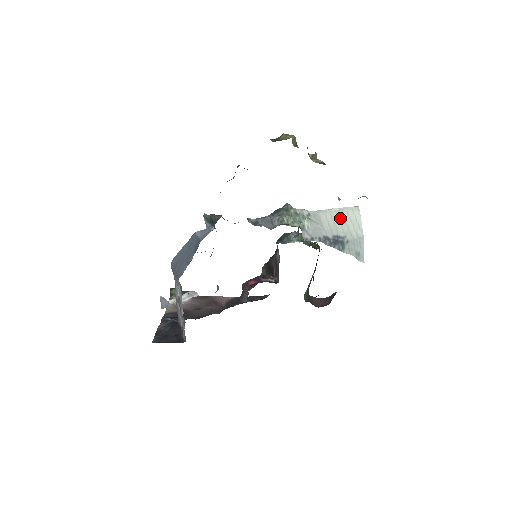
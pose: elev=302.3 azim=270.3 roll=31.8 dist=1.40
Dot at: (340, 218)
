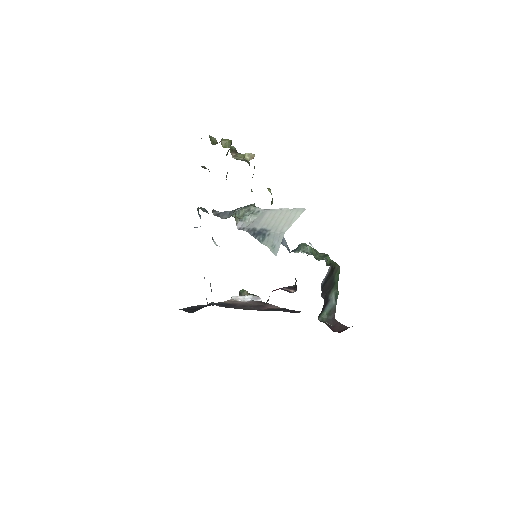
Dot at: (280, 216)
